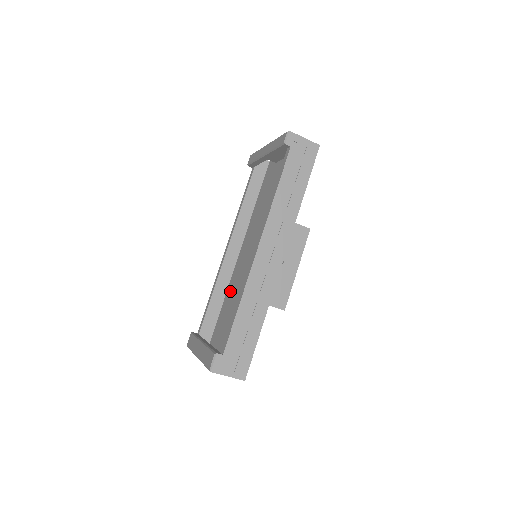
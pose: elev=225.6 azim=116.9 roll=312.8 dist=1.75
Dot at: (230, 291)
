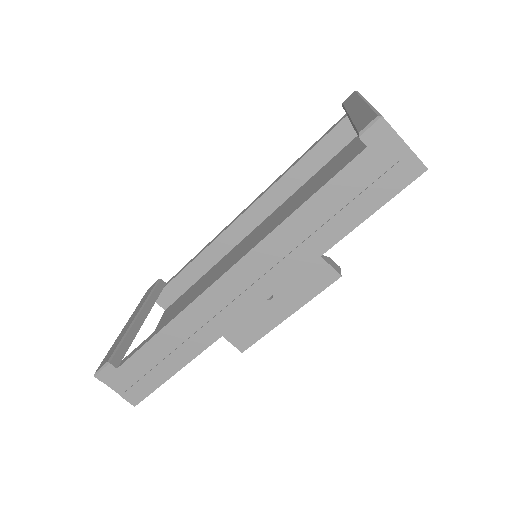
Dot at: (218, 266)
